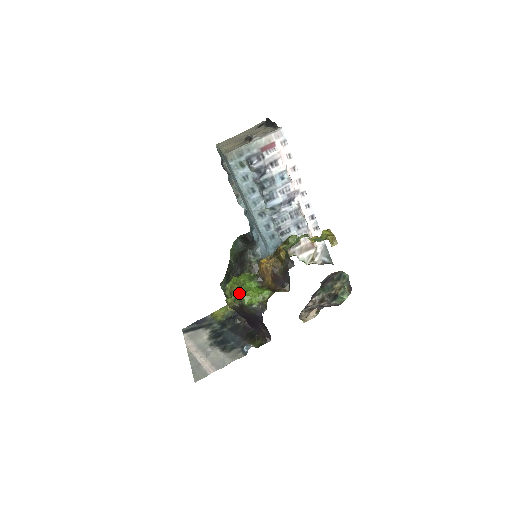
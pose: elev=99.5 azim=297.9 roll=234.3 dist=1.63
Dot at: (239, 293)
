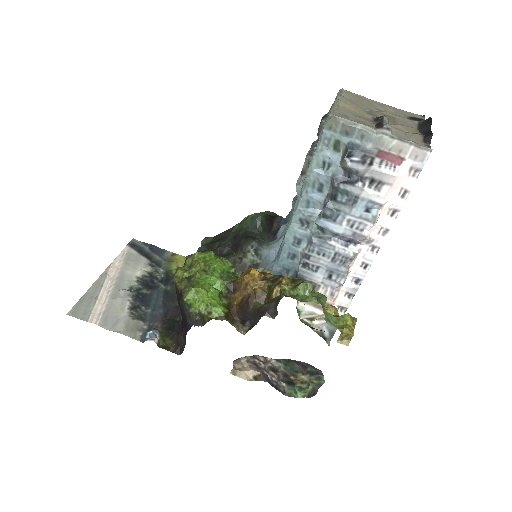
Dot at: (194, 278)
